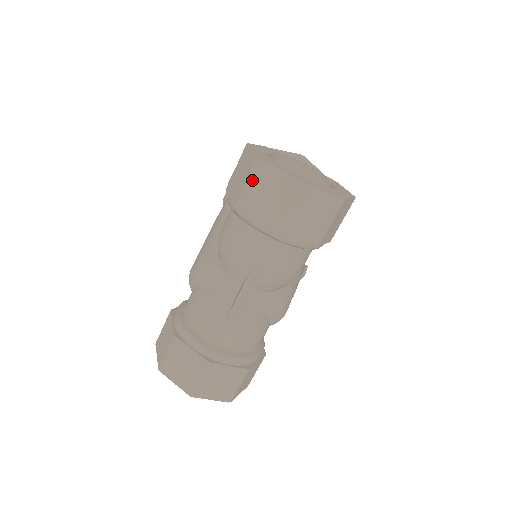
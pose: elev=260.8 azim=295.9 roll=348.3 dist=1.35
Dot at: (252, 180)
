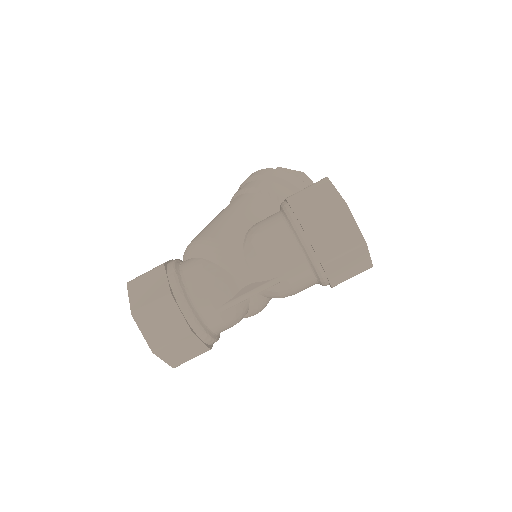
Dot at: (329, 215)
